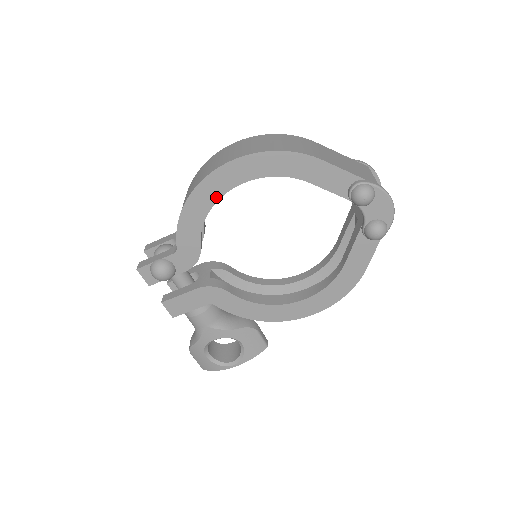
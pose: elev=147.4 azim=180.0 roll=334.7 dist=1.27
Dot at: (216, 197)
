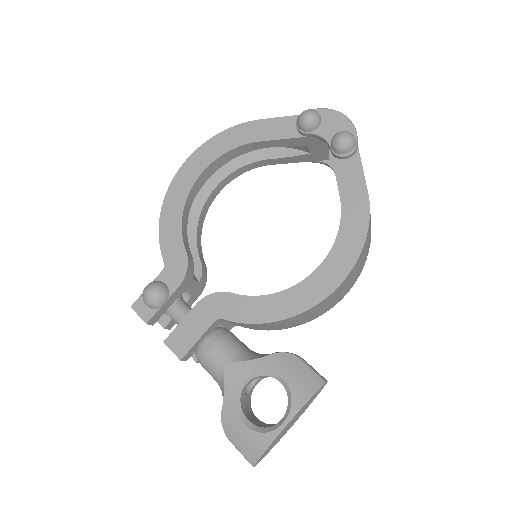
Dot at: (185, 194)
